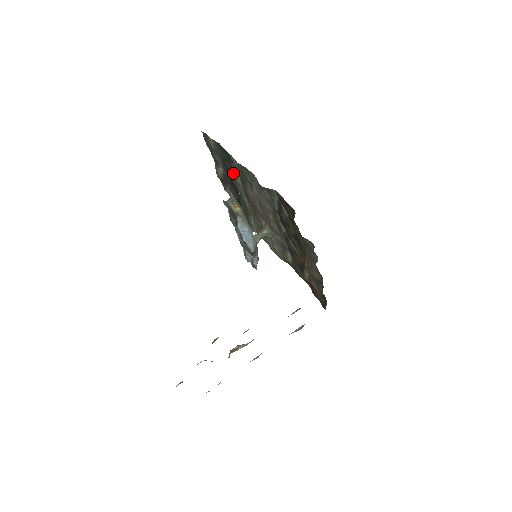
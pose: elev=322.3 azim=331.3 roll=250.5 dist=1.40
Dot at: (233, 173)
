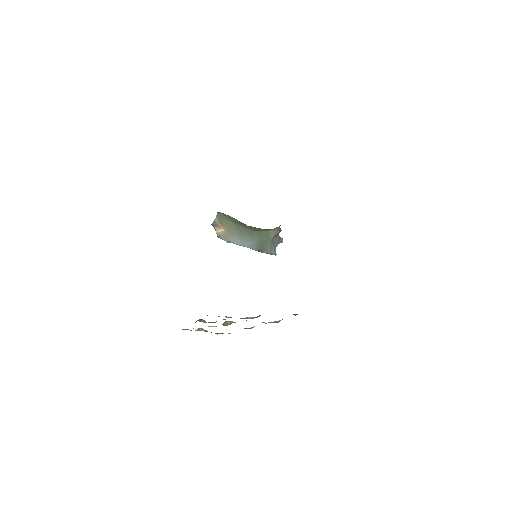
Dot at: occluded
